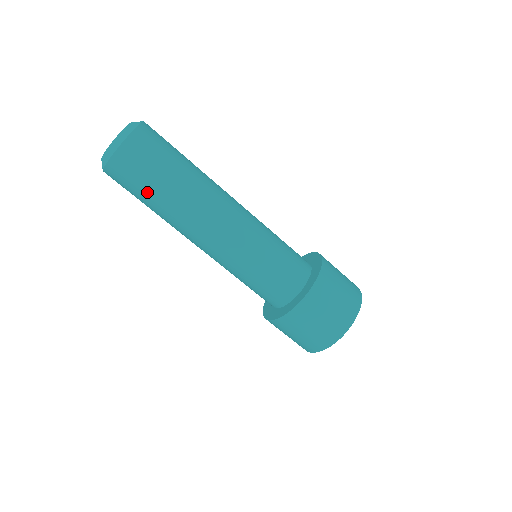
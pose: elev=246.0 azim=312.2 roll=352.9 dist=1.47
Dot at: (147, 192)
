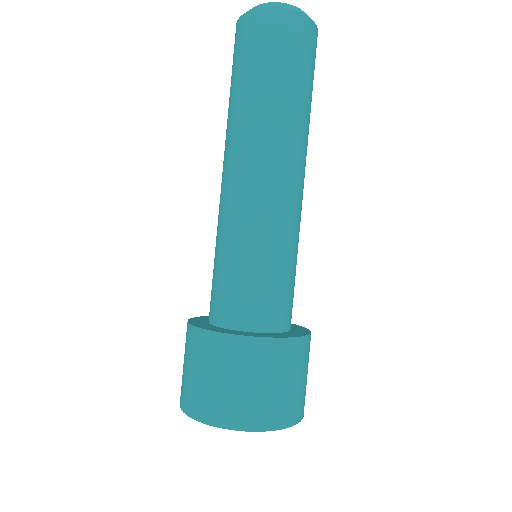
Dot at: (255, 70)
